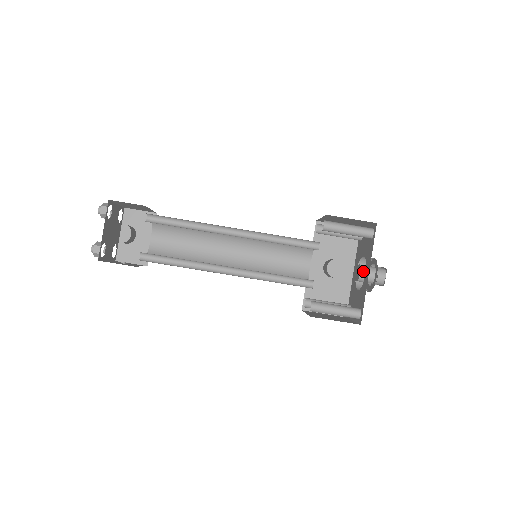
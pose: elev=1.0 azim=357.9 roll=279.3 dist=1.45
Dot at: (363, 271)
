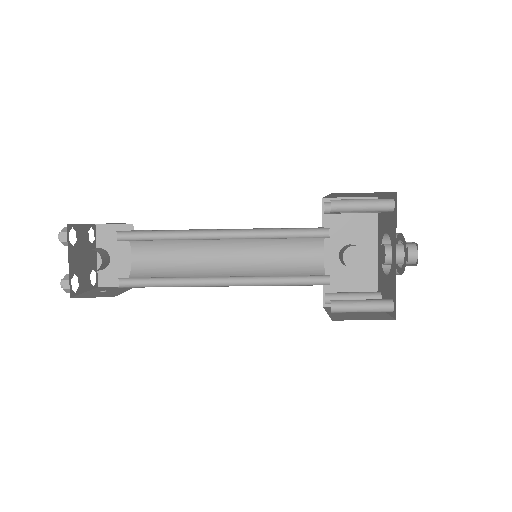
Dot at: (389, 252)
